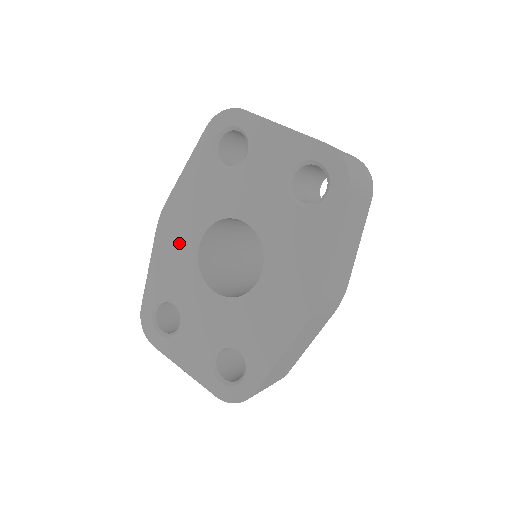
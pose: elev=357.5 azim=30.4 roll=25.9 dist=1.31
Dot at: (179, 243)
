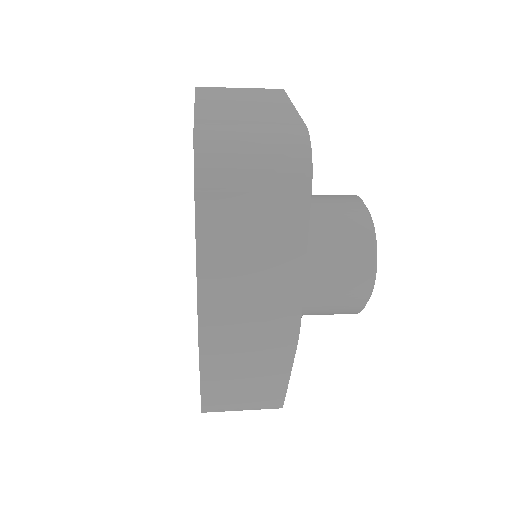
Dot at: occluded
